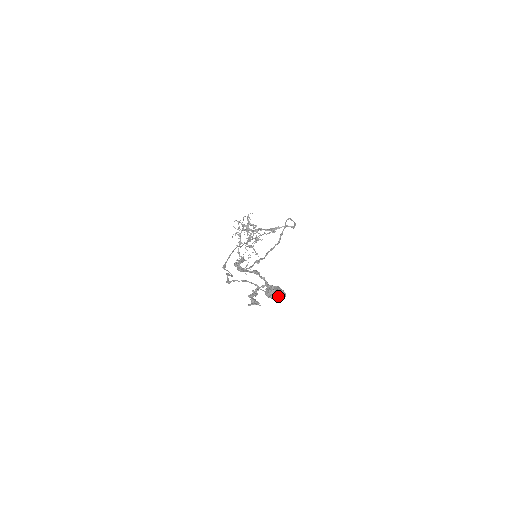
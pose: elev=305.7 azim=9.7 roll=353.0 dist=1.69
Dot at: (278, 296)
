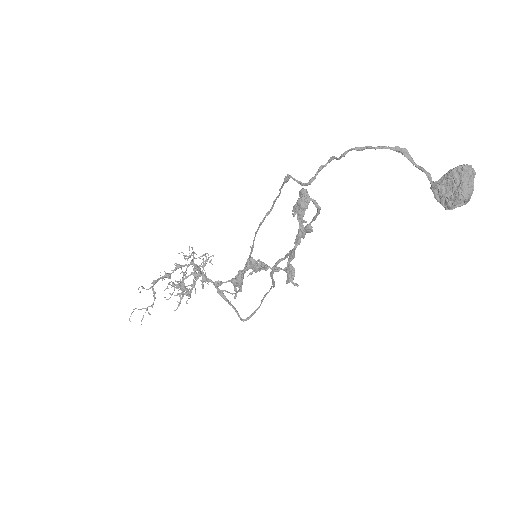
Dot at: occluded
